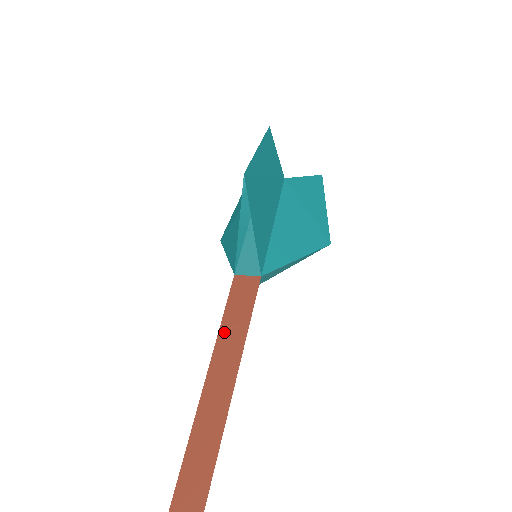
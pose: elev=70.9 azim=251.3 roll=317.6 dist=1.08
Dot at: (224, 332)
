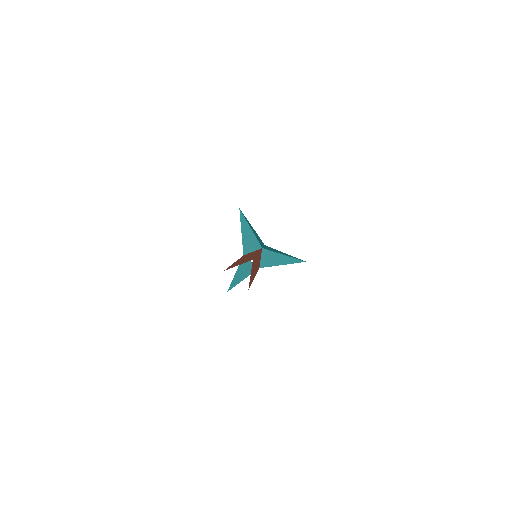
Dot at: occluded
